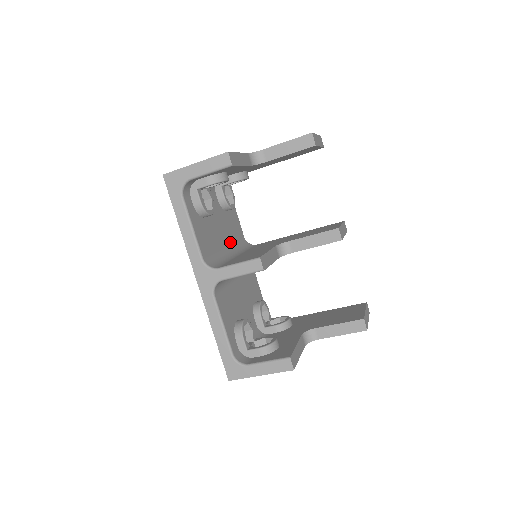
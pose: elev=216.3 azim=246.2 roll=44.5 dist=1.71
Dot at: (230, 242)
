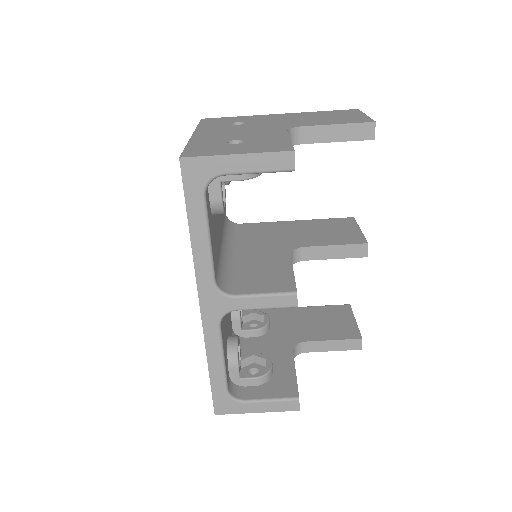
Dot at: (222, 230)
